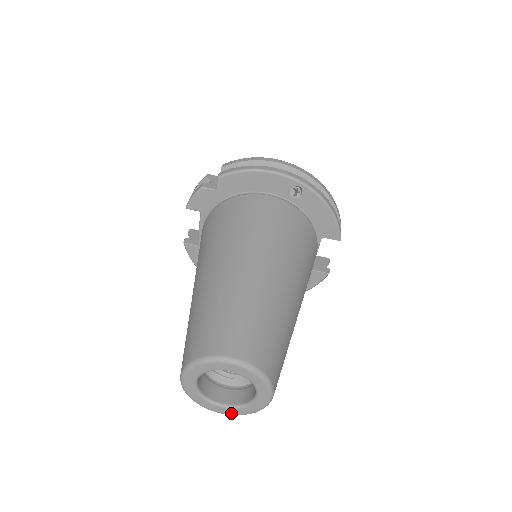
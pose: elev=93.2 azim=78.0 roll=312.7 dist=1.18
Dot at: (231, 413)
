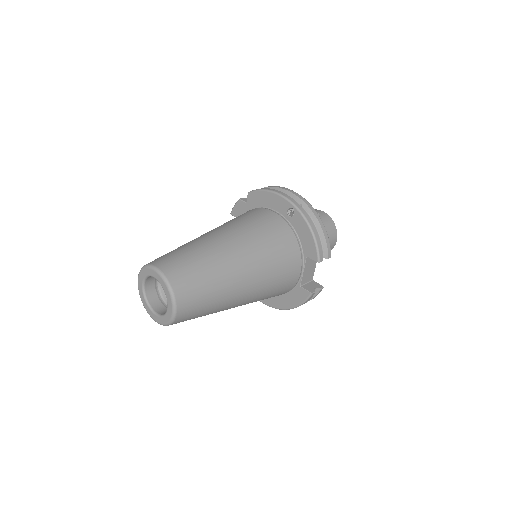
Dot at: (158, 321)
